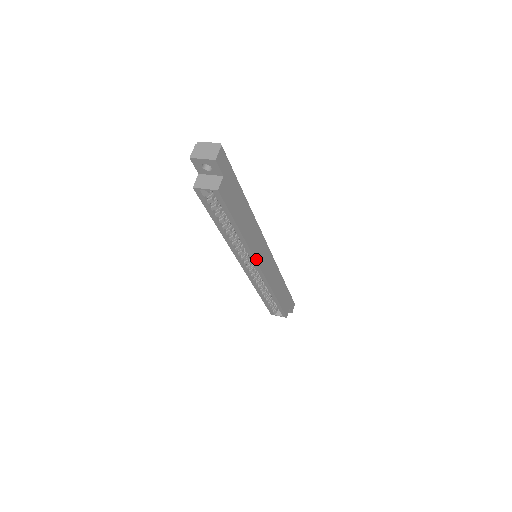
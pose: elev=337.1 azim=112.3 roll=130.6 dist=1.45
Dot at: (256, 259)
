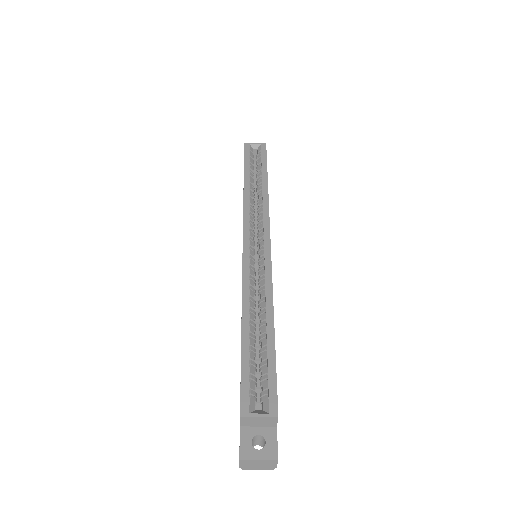
Dot at: (269, 224)
